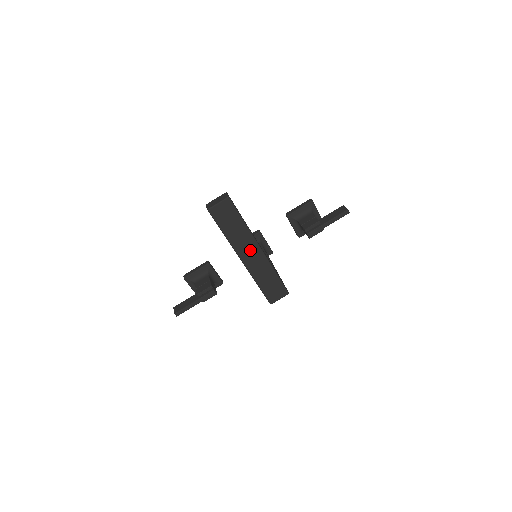
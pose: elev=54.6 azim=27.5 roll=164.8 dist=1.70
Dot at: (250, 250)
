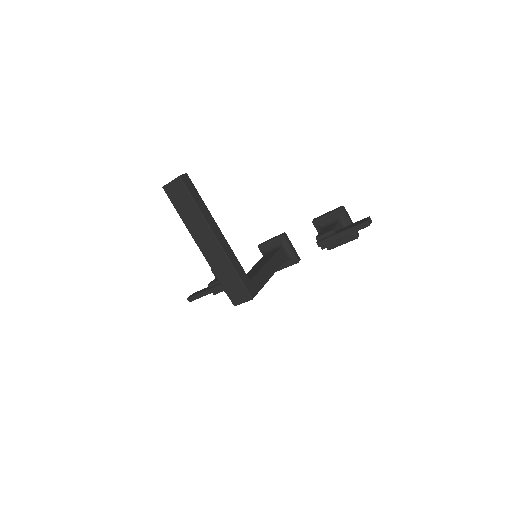
Dot at: (206, 238)
